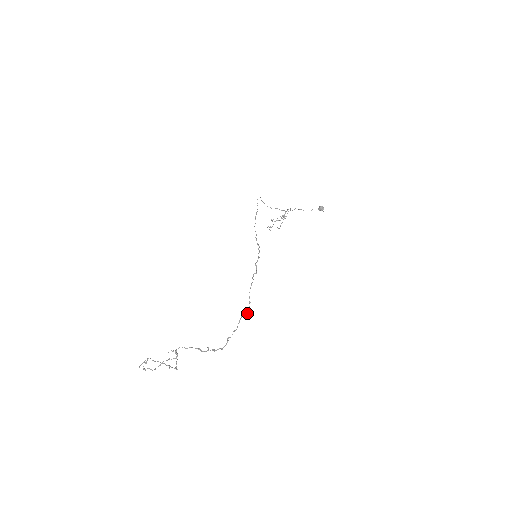
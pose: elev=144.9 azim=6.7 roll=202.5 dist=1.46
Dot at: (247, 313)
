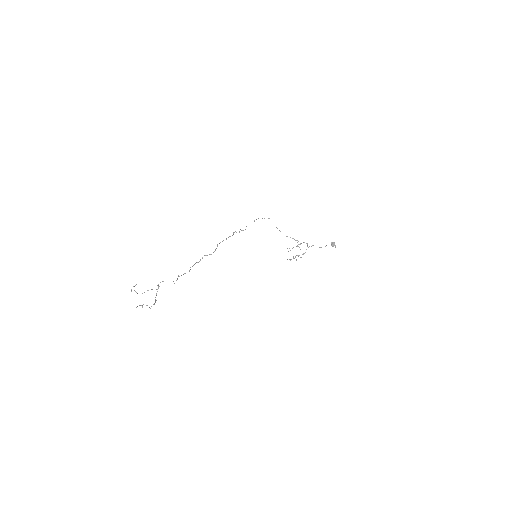
Dot at: (211, 254)
